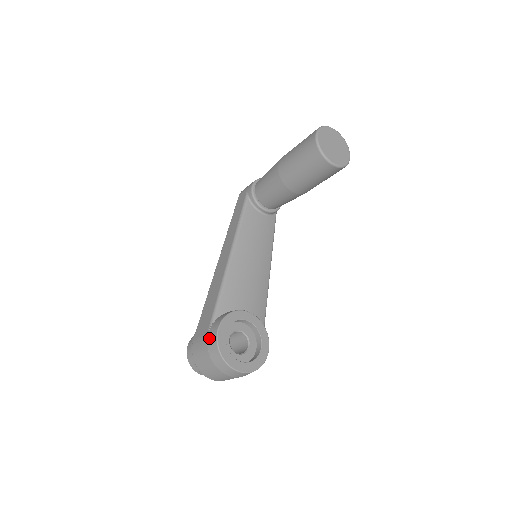
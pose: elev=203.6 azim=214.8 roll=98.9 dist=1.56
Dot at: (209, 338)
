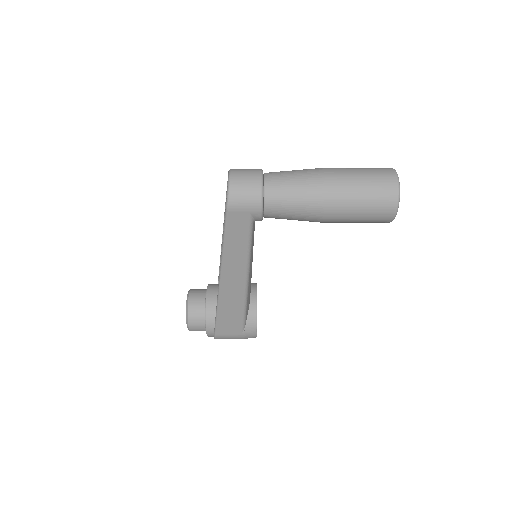
Dot at: (246, 337)
